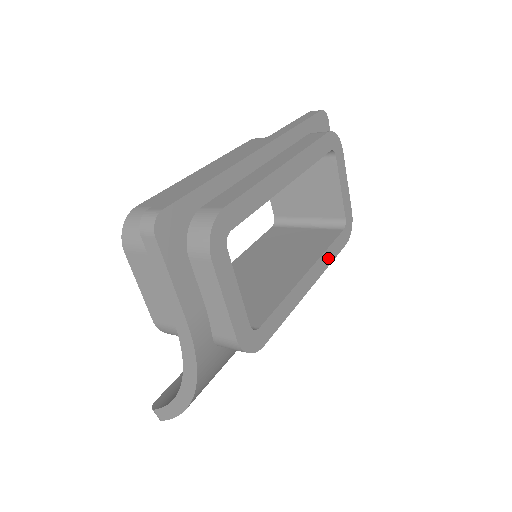
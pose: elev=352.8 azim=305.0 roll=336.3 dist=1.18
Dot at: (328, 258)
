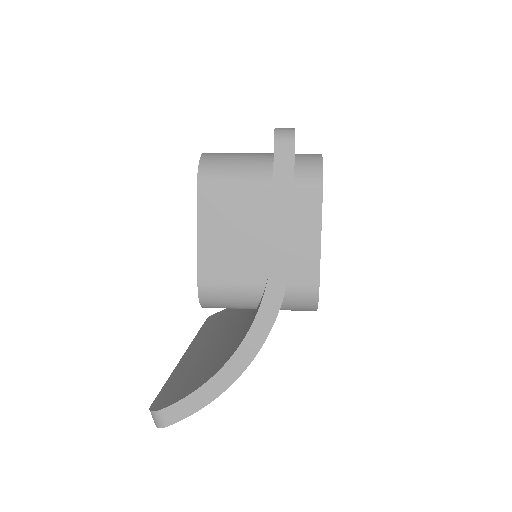
Dot at: occluded
